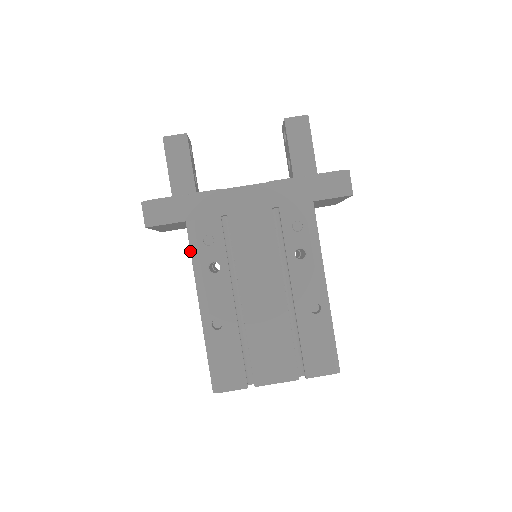
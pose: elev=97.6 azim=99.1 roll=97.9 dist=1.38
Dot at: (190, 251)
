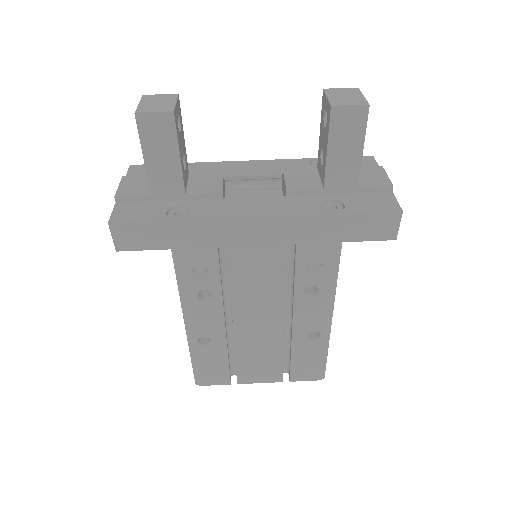
Dot at: occluded
